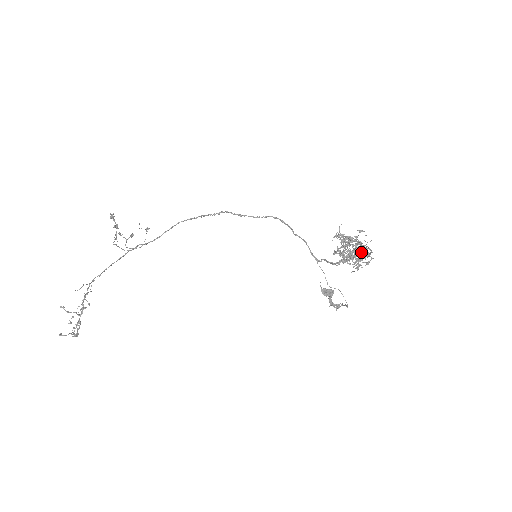
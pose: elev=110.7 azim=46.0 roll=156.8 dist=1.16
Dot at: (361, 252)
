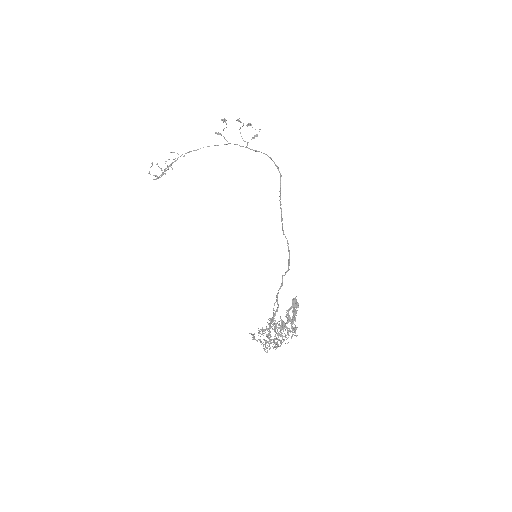
Dot at: (270, 342)
